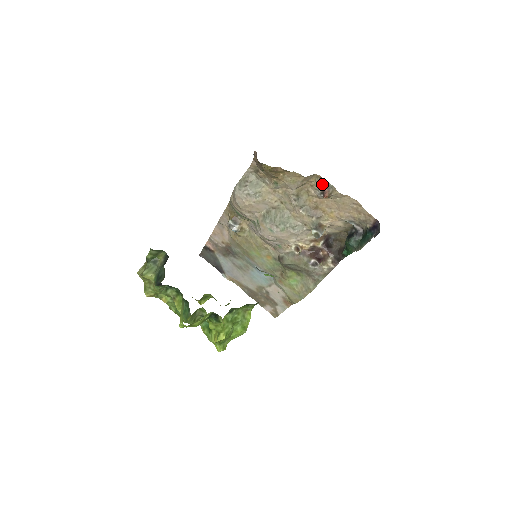
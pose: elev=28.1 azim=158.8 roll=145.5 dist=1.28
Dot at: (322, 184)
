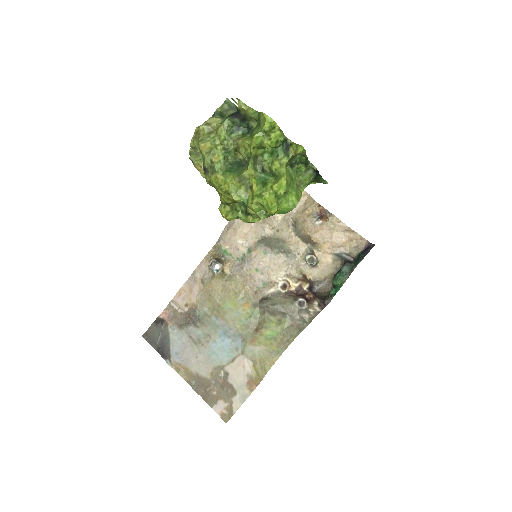
Dot at: (320, 211)
